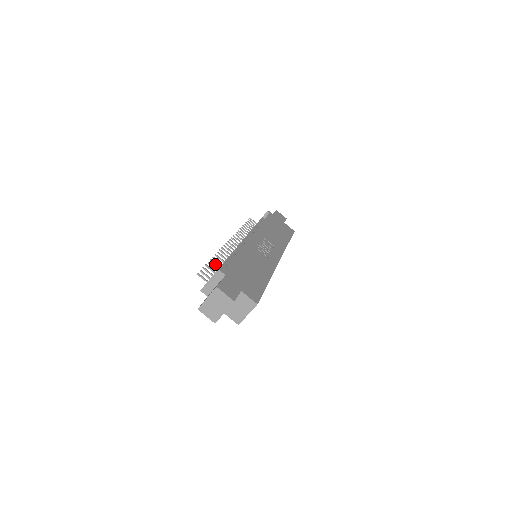
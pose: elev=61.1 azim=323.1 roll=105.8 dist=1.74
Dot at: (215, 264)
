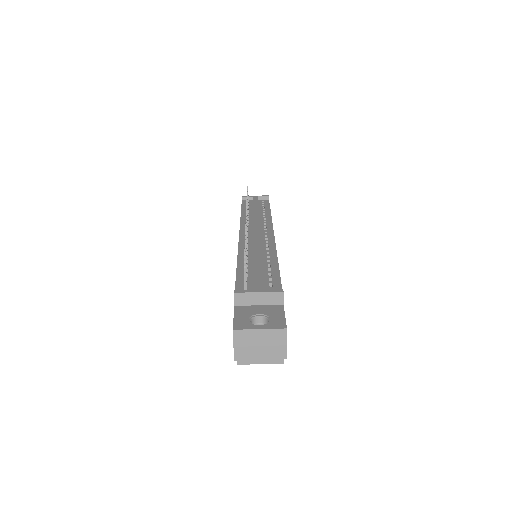
Dot at: occluded
